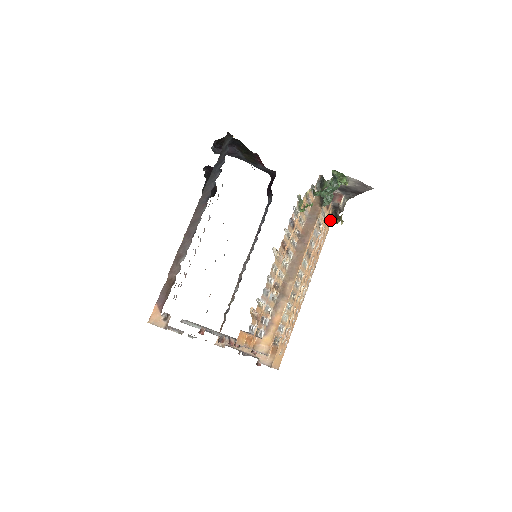
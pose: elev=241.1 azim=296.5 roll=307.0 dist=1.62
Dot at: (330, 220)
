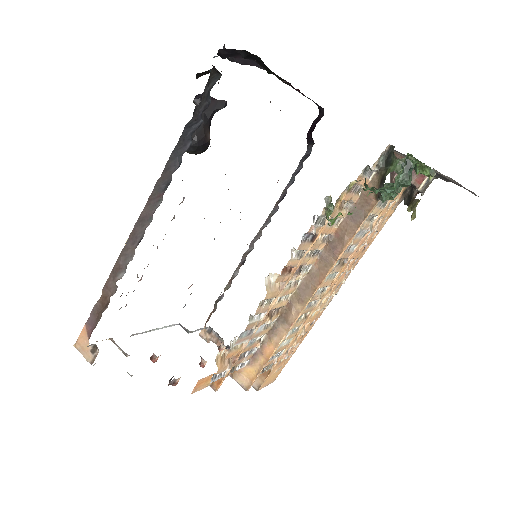
Dot at: (399, 200)
